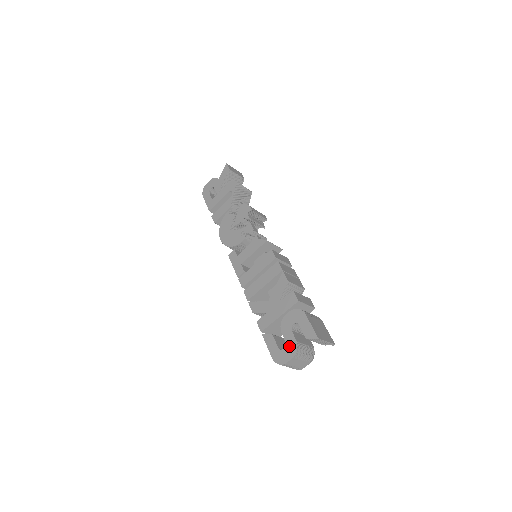
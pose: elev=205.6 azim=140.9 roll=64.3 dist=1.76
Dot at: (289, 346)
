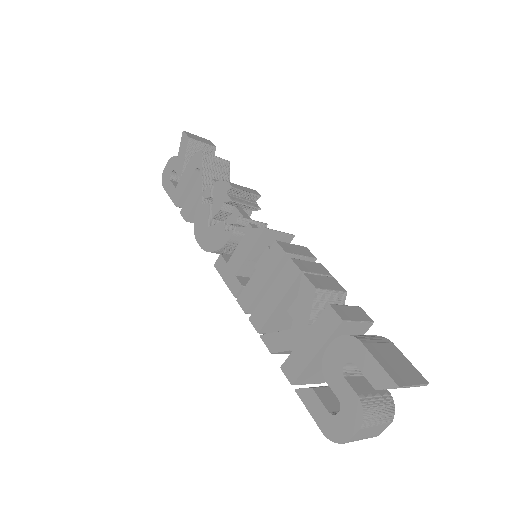
Dot at: (347, 407)
